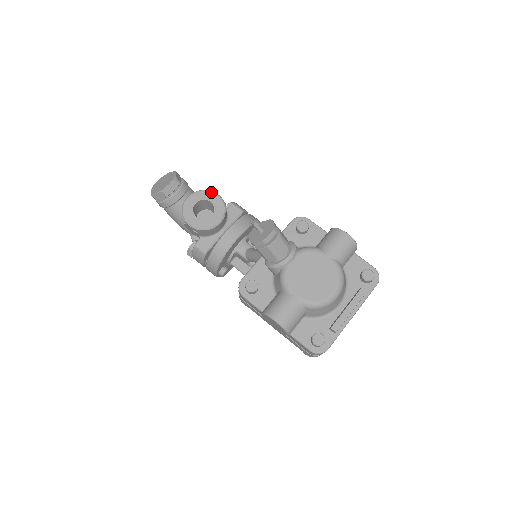
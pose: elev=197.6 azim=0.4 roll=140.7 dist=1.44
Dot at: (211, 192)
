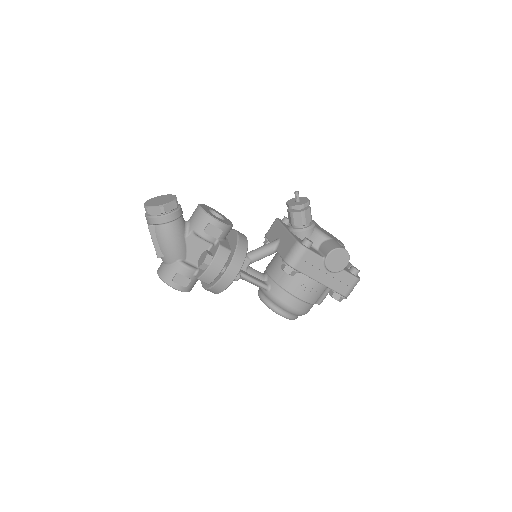
Dot at: occluded
